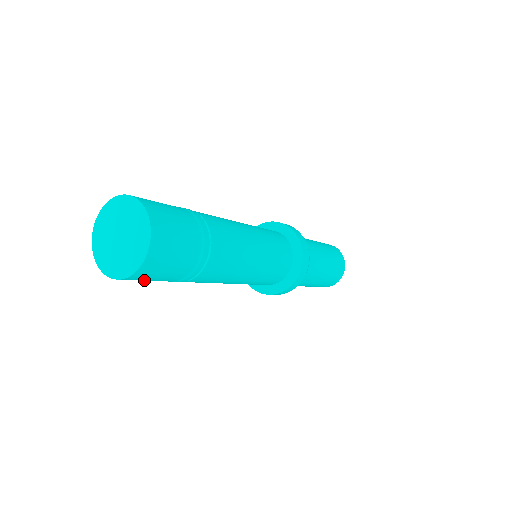
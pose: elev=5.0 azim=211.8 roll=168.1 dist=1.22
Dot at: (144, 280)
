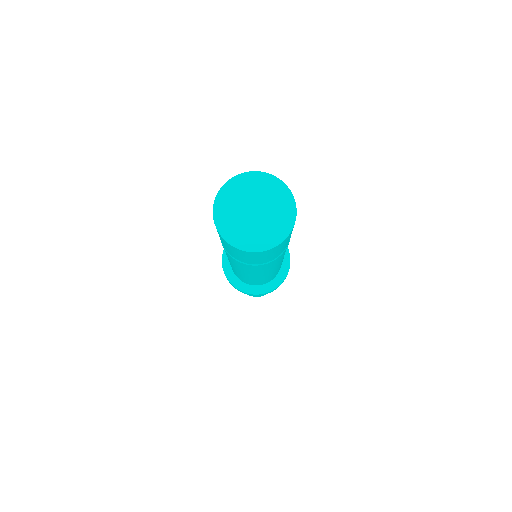
Dot at: (247, 257)
